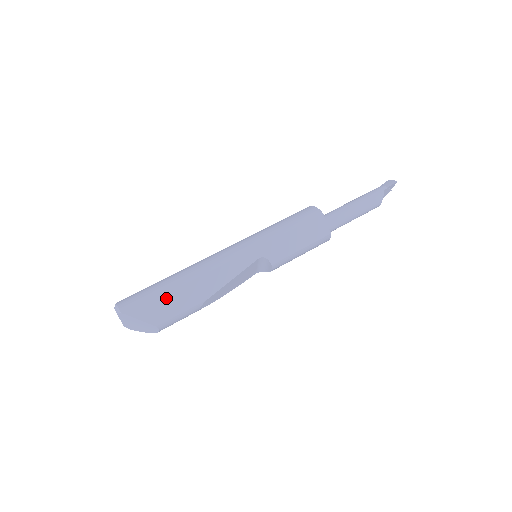
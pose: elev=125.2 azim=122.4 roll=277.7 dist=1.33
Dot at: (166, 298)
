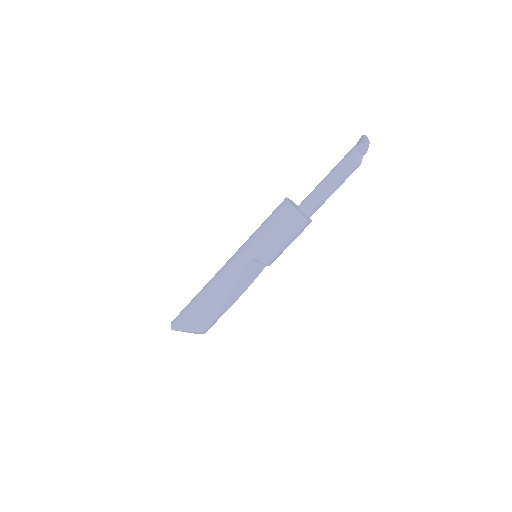
Dot at: (195, 312)
